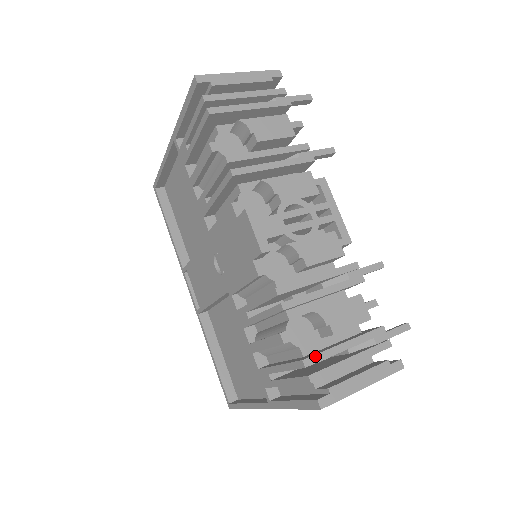
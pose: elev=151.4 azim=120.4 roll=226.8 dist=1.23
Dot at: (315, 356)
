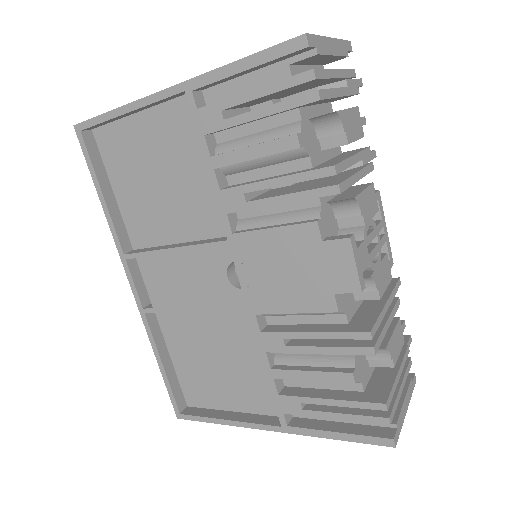
Dot at: (390, 395)
